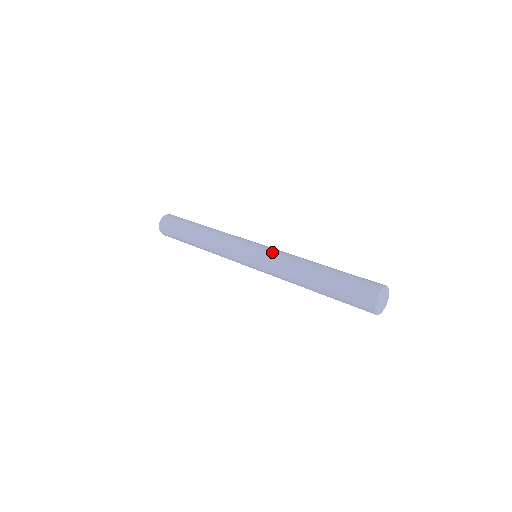
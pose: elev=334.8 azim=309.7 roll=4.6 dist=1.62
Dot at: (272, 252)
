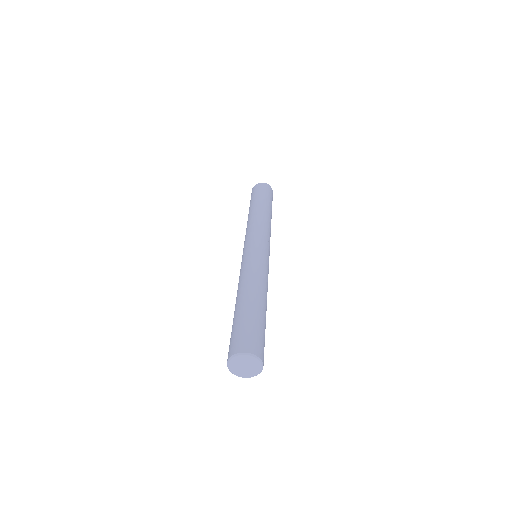
Dot at: (264, 262)
